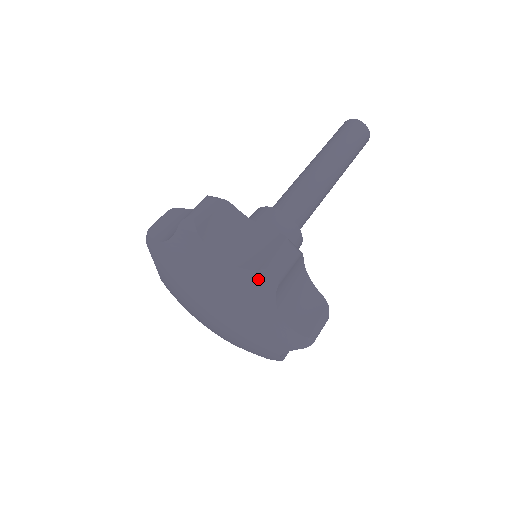
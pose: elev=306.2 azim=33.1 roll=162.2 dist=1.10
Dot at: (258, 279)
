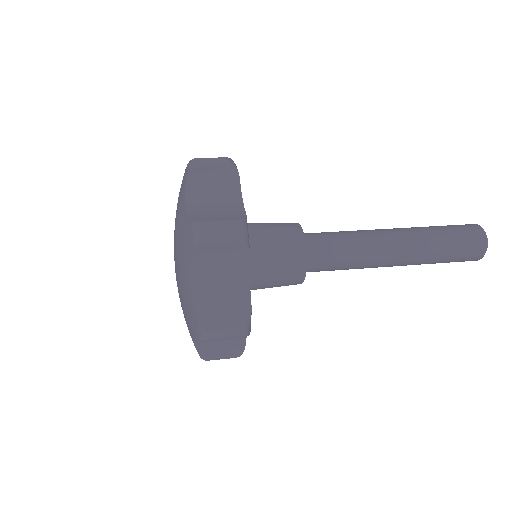
Dot at: (186, 171)
